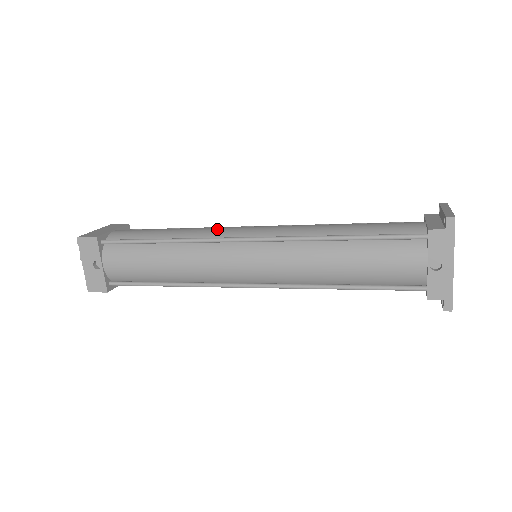
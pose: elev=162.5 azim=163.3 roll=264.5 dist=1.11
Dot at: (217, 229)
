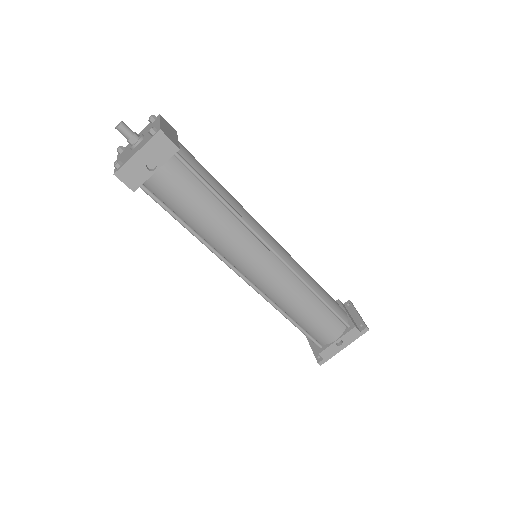
Dot at: (256, 222)
